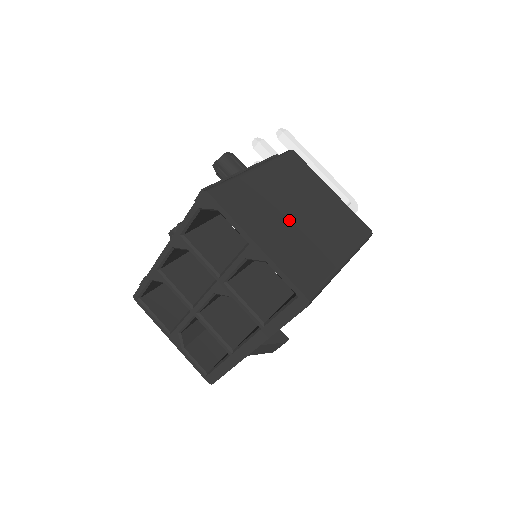
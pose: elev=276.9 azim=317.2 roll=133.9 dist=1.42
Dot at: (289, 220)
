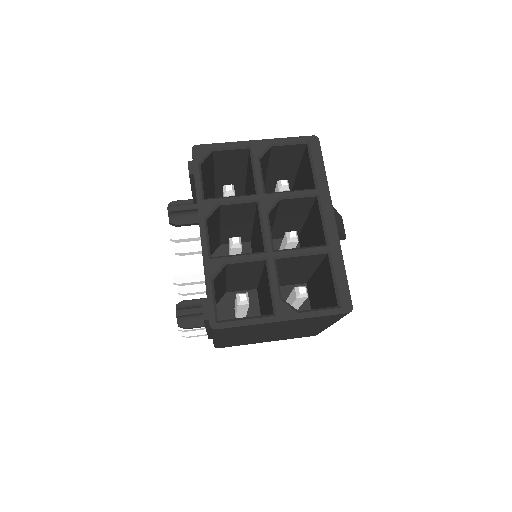
Dot at: occluded
